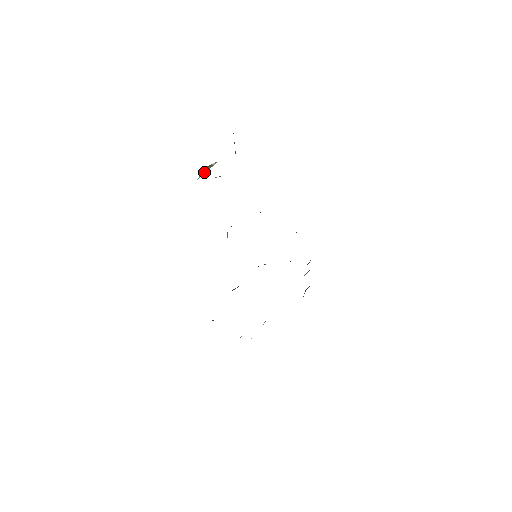
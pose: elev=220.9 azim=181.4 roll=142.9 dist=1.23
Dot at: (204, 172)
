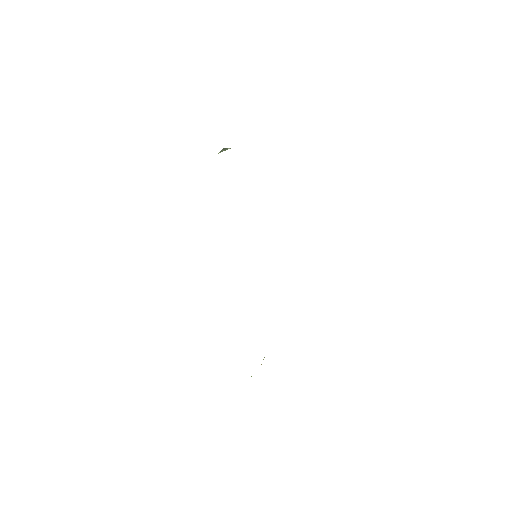
Dot at: (222, 151)
